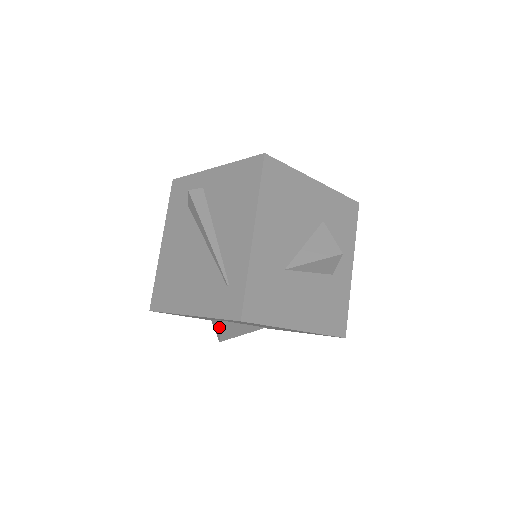
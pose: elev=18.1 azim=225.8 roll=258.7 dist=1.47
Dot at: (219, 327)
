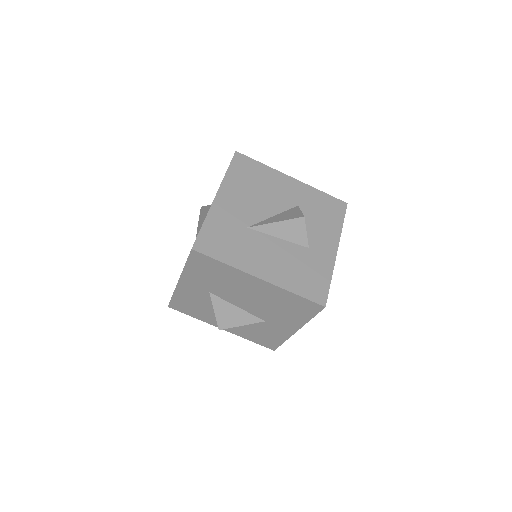
Dot at: (214, 308)
